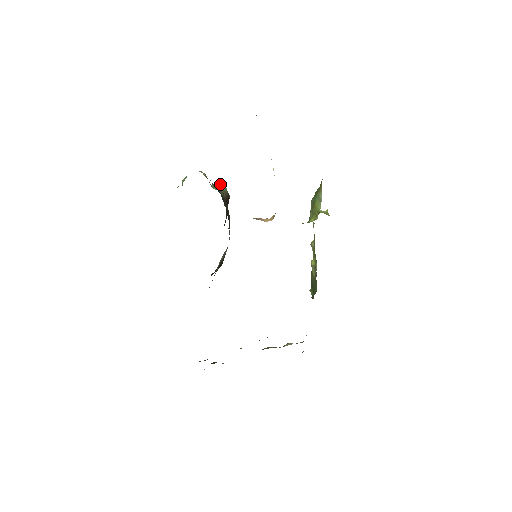
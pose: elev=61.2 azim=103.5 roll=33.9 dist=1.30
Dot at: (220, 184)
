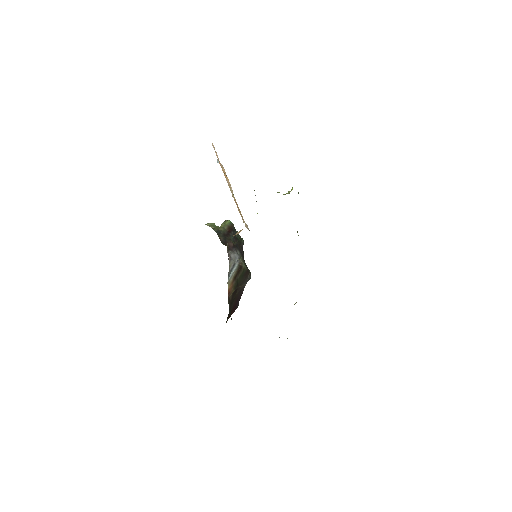
Dot at: (225, 221)
